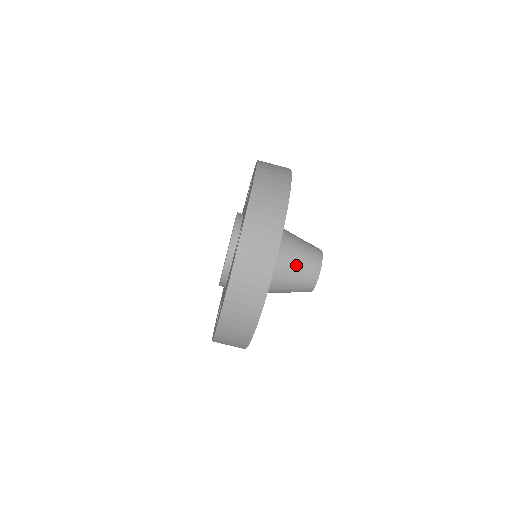
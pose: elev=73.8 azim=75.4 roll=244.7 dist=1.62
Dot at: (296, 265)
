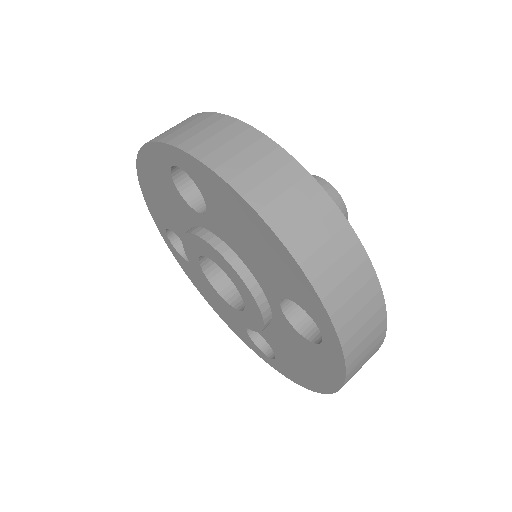
Dot at: occluded
